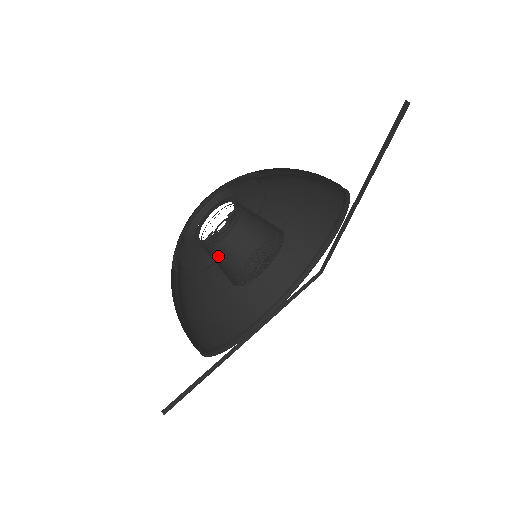
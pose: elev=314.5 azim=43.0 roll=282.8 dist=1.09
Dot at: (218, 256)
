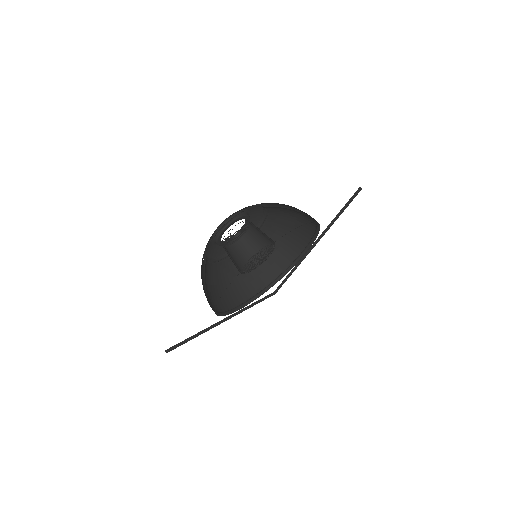
Dot at: (229, 252)
